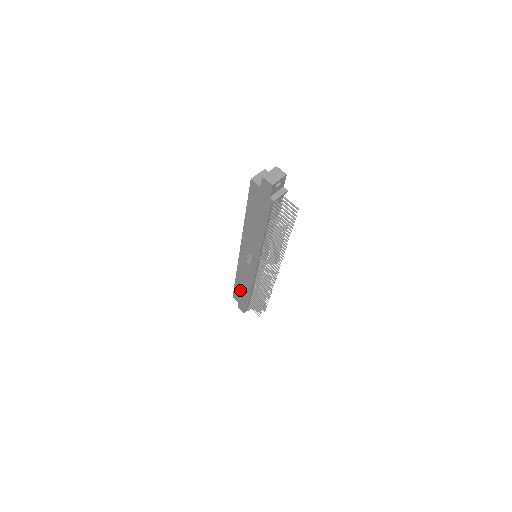
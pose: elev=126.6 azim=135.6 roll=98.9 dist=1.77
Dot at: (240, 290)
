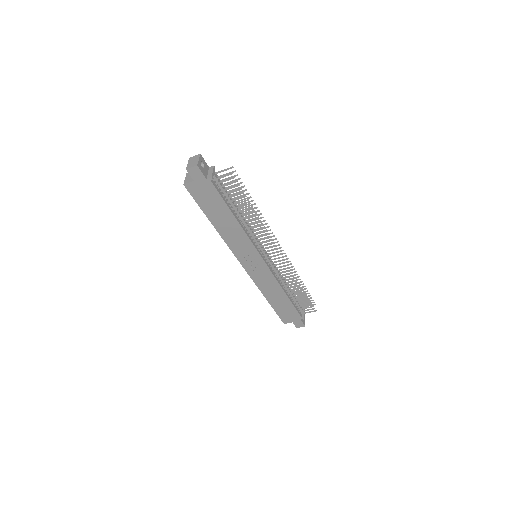
Dot at: (280, 306)
